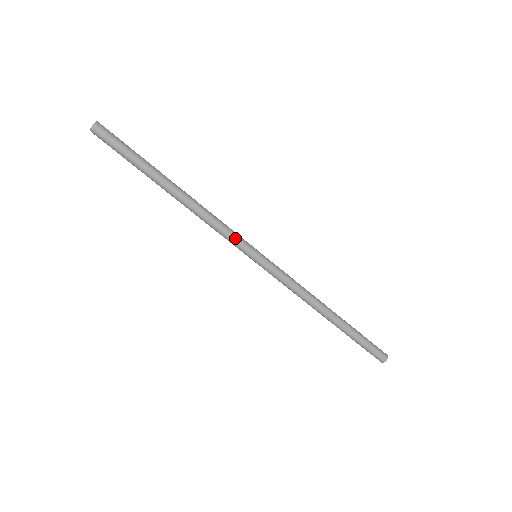
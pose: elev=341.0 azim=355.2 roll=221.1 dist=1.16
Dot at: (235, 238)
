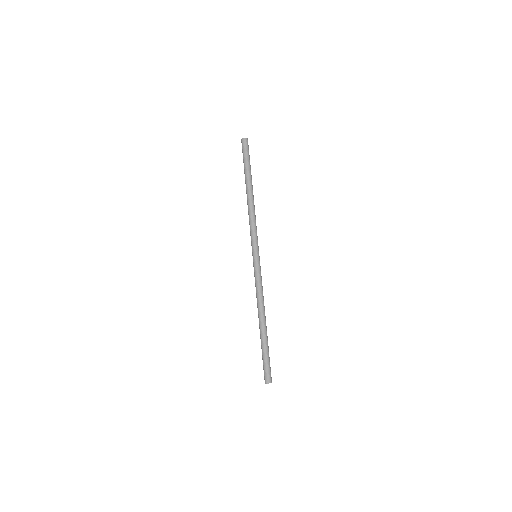
Dot at: (254, 237)
